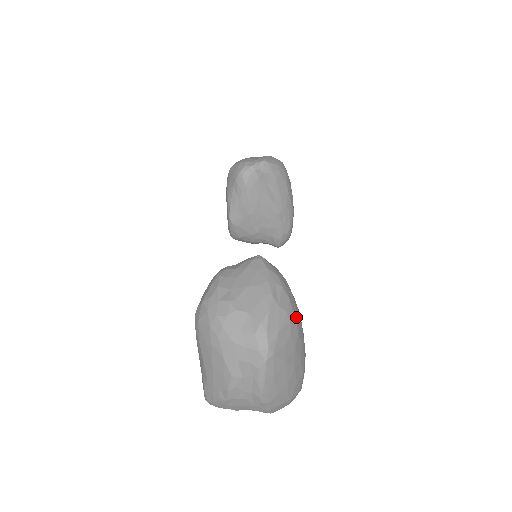
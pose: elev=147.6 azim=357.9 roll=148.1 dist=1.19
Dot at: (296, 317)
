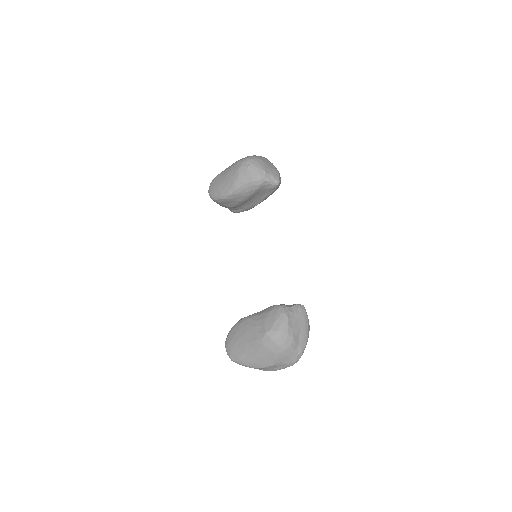
Dot at: occluded
